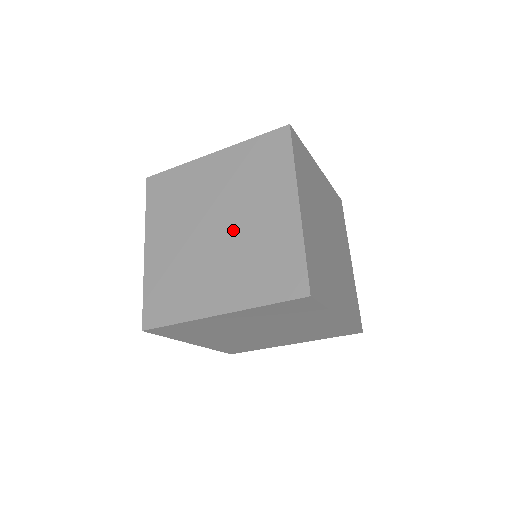
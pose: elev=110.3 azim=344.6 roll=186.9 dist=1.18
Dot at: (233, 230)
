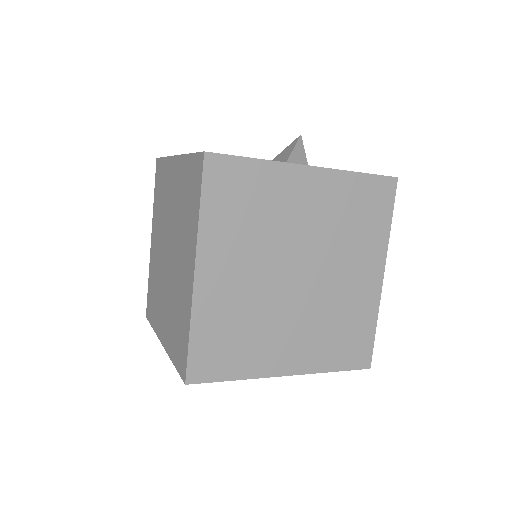
Dot at: (172, 265)
